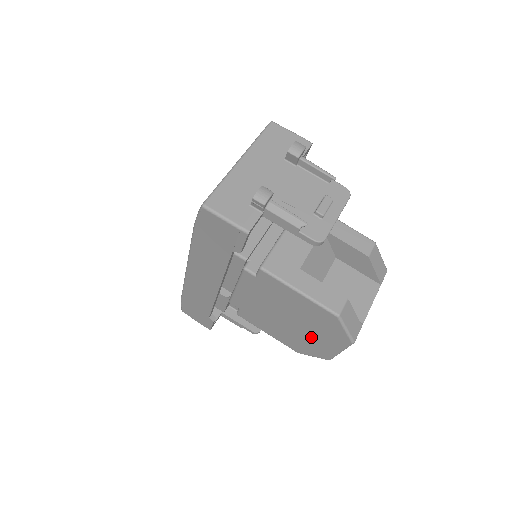
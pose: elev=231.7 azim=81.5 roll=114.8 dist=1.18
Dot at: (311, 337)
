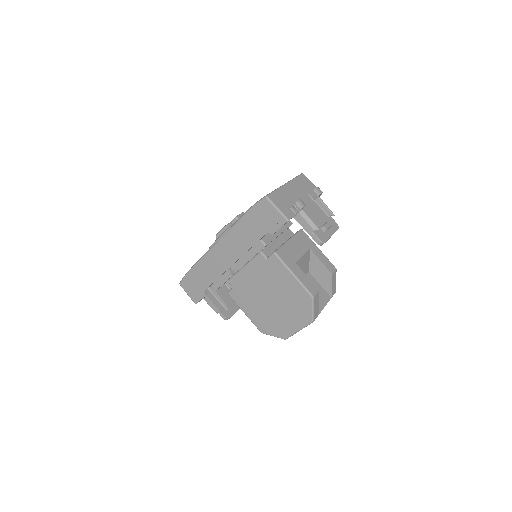
Dot at: (282, 316)
